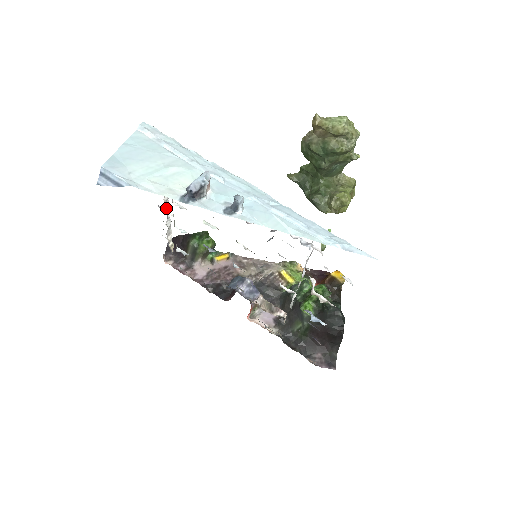
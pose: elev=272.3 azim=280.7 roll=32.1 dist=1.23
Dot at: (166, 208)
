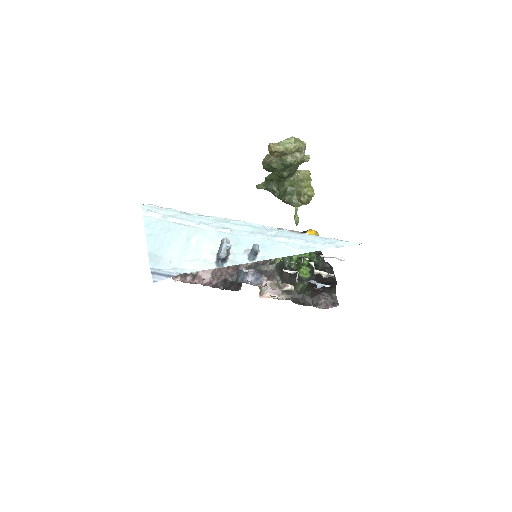
Dot at: occluded
